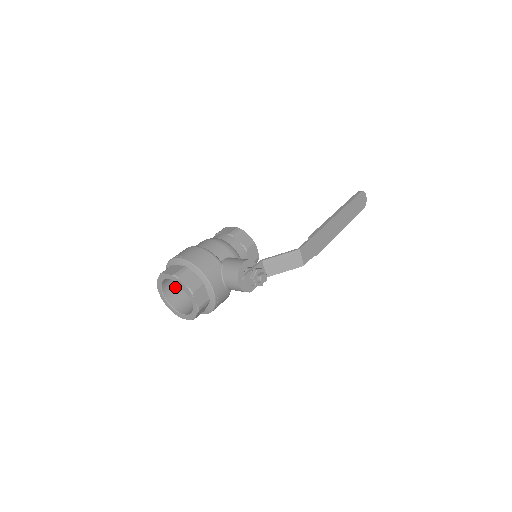
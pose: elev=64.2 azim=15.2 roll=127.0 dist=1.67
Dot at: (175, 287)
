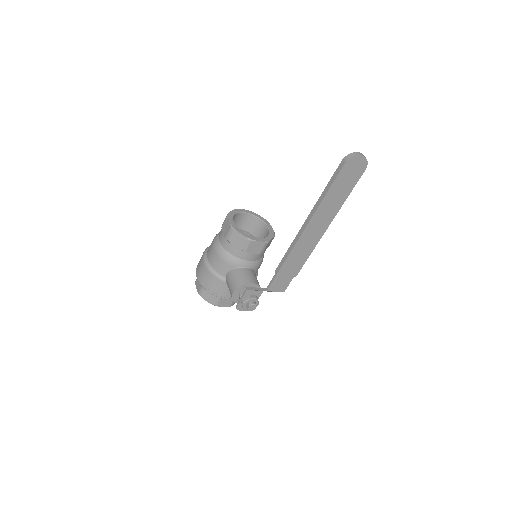
Dot at: occluded
